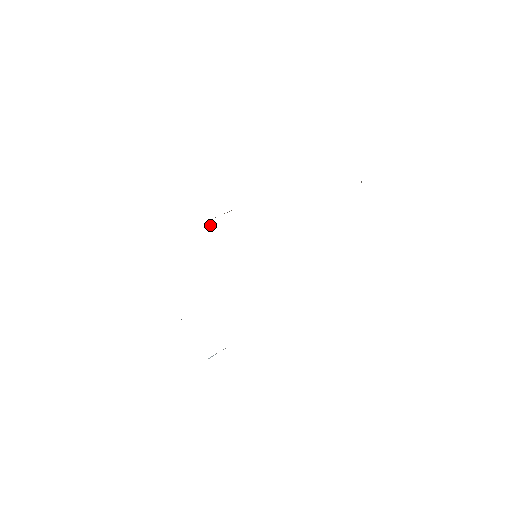
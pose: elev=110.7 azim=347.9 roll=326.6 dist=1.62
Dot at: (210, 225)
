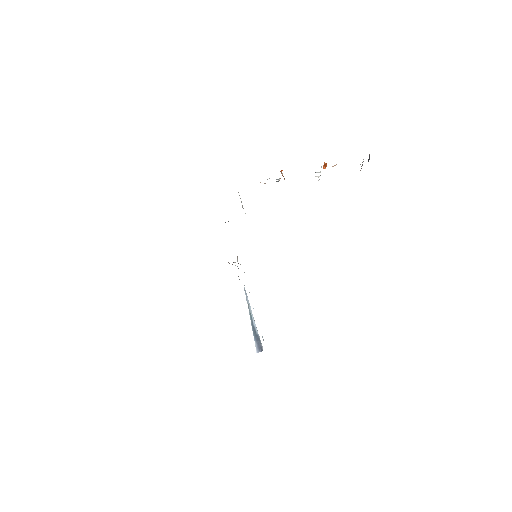
Dot at: occluded
